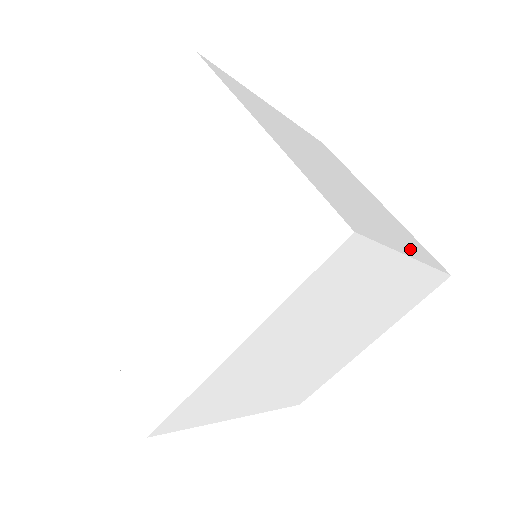
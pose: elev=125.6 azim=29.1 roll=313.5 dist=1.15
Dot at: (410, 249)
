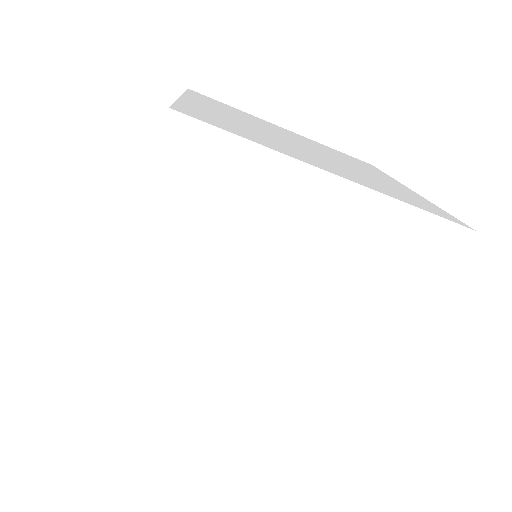
Dot at: (356, 180)
